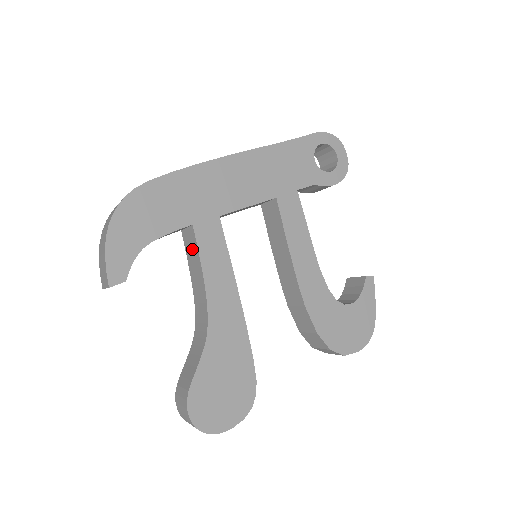
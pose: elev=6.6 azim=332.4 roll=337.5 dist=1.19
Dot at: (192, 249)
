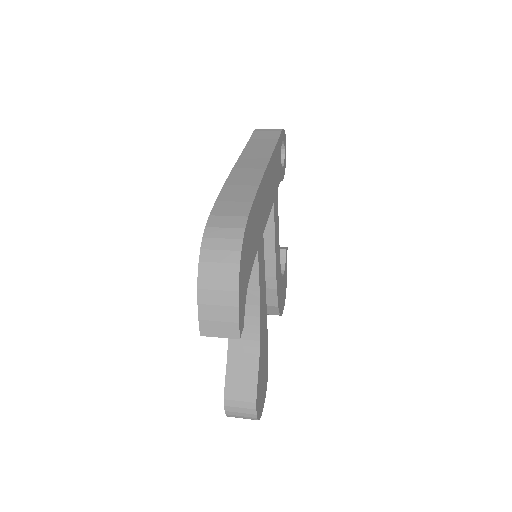
Dot at: occluded
